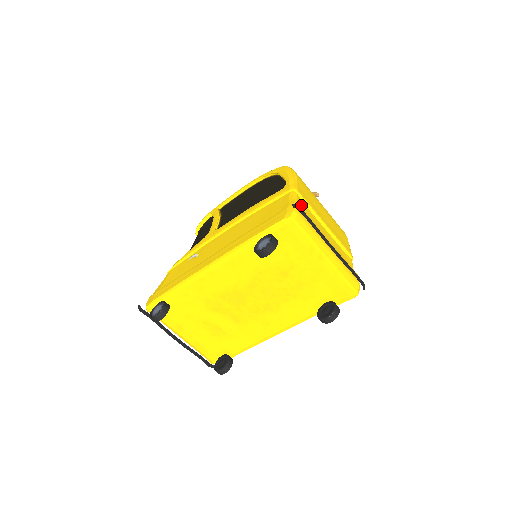
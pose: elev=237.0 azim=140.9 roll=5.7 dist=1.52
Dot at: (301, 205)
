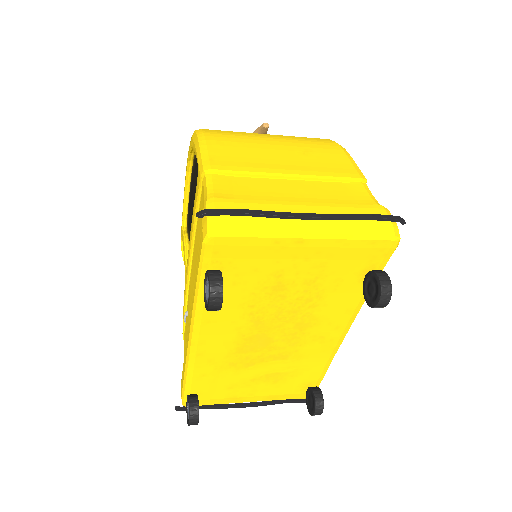
Dot at: (226, 187)
